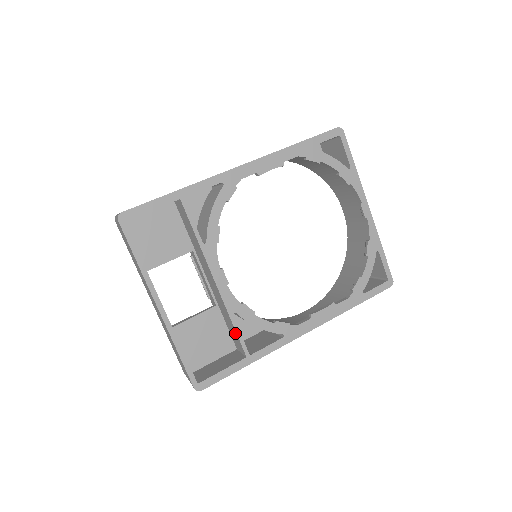
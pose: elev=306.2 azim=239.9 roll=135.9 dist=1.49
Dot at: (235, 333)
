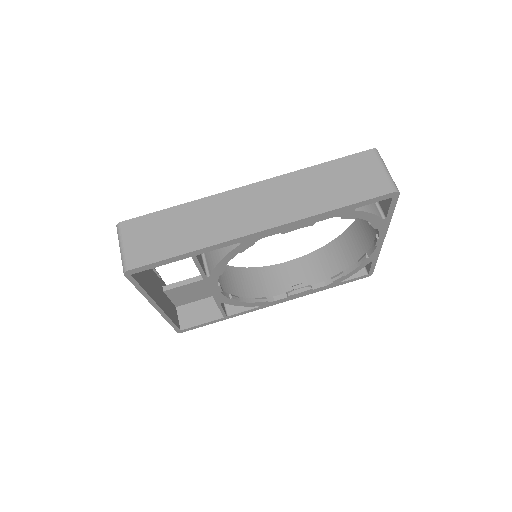
Dot at: occluded
